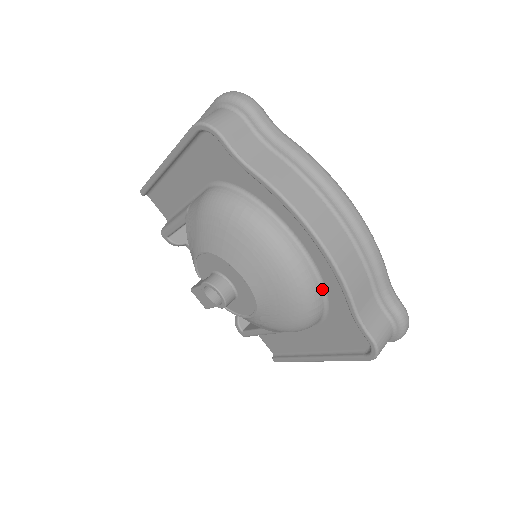
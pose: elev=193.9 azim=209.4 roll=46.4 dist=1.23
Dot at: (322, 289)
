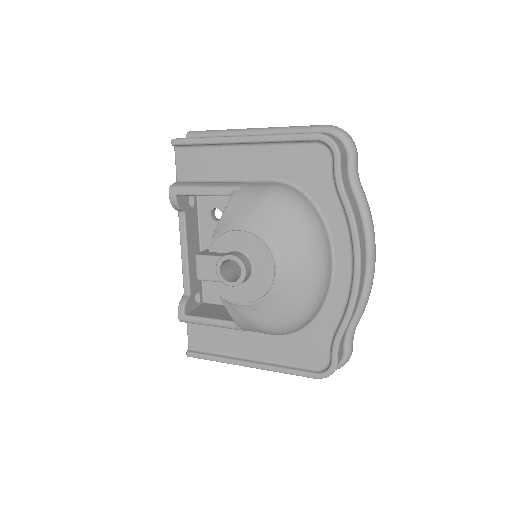
Dot at: (321, 308)
